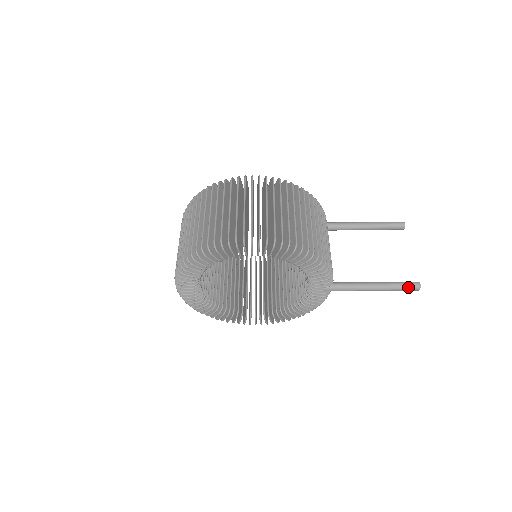
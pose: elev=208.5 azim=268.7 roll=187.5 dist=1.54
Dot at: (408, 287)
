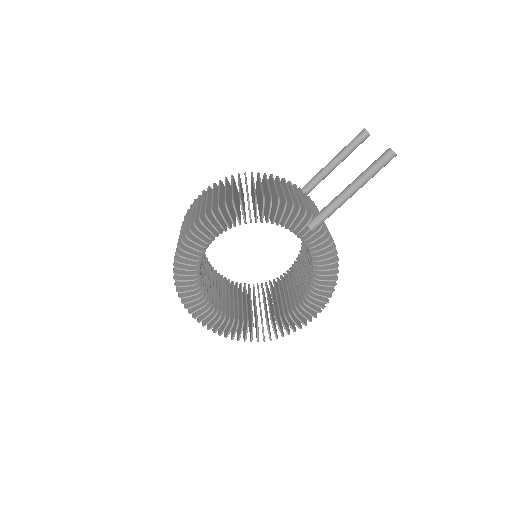
Dot at: (381, 160)
